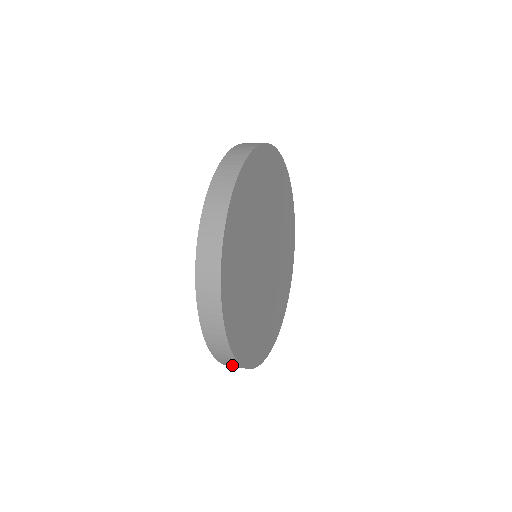
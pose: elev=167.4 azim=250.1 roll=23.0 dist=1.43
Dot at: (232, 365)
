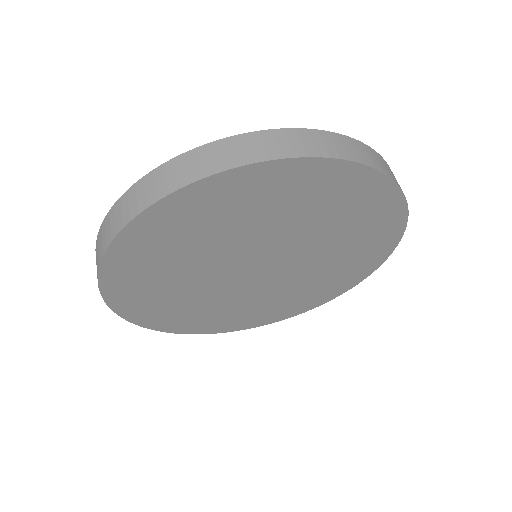
Dot at: occluded
